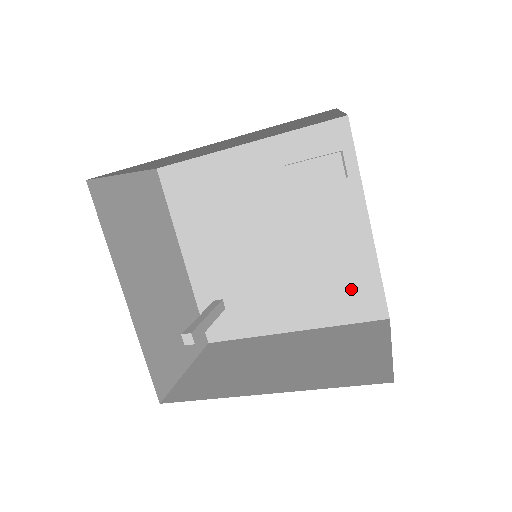
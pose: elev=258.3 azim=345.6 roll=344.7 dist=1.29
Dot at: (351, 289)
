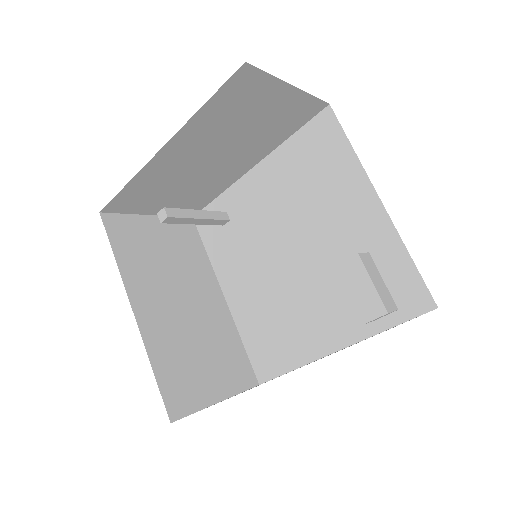
Dot at: (273, 344)
